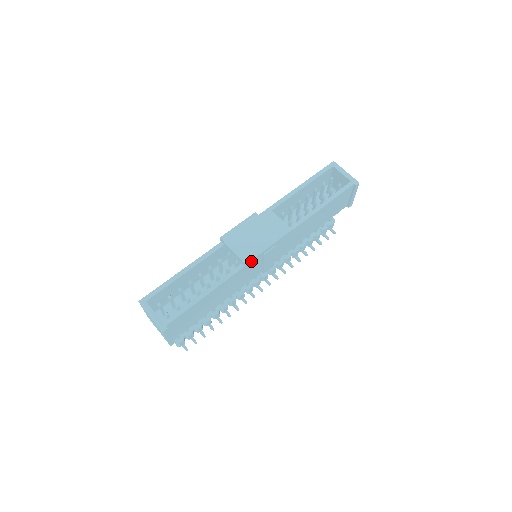
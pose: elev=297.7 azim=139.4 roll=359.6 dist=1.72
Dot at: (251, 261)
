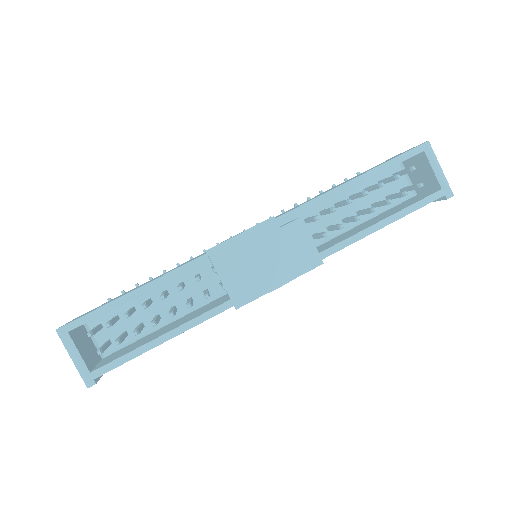
Dot at: (246, 303)
